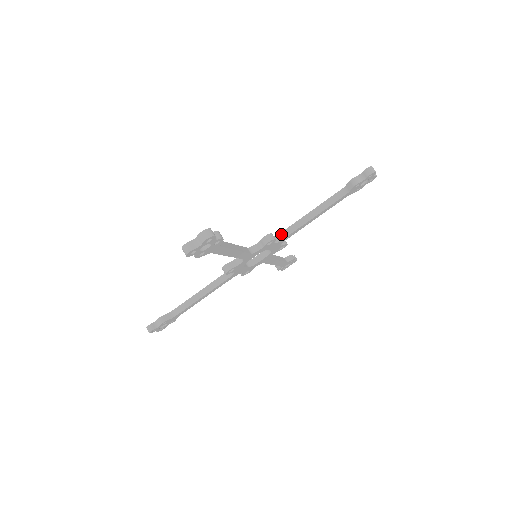
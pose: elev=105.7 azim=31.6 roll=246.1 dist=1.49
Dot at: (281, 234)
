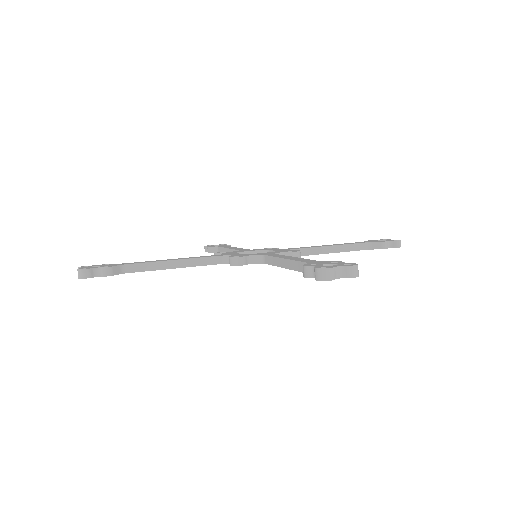
Dot at: (265, 257)
